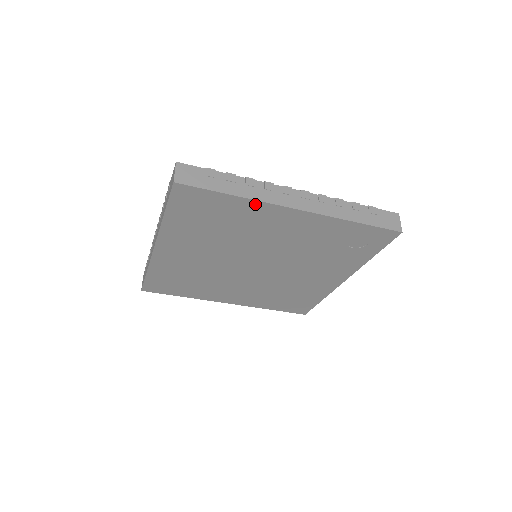
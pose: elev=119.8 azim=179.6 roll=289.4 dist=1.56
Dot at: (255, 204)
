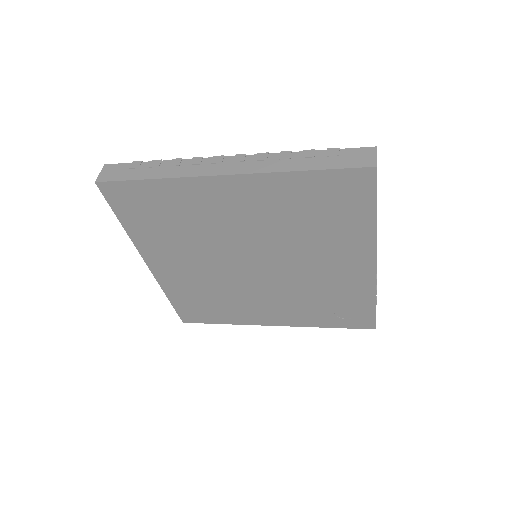
Dot at: (369, 237)
